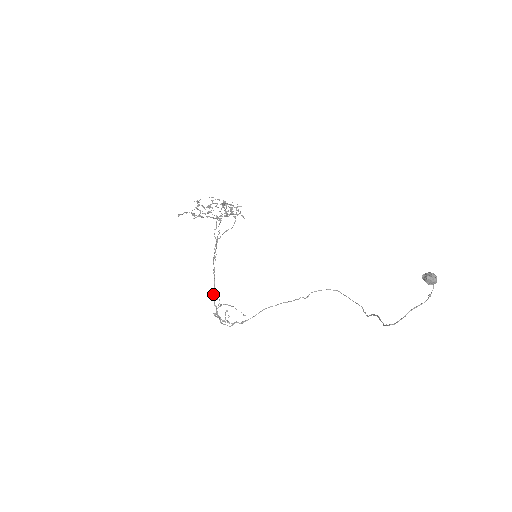
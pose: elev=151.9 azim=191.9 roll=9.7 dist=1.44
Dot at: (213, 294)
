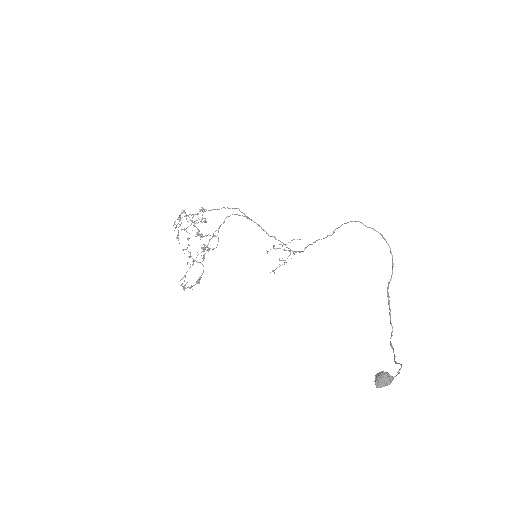
Dot at: (263, 230)
